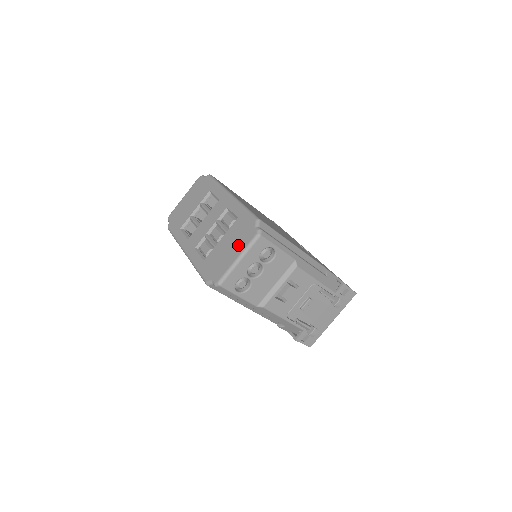
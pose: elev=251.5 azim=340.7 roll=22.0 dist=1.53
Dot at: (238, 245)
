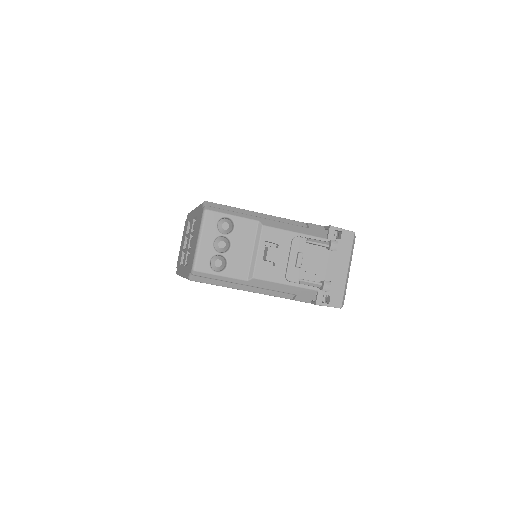
Dot at: (197, 231)
